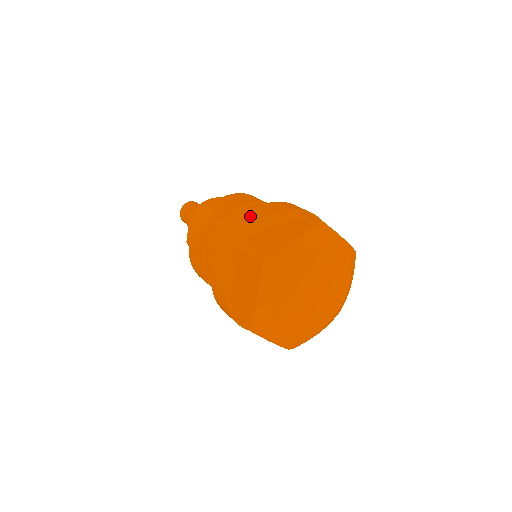
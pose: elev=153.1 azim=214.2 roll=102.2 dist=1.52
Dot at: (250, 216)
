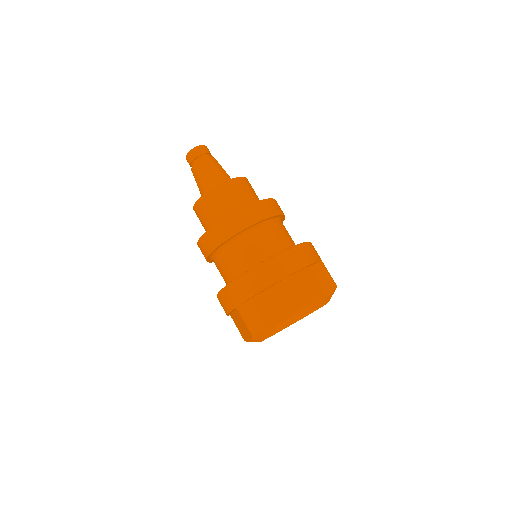
Dot at: (299, 253)
